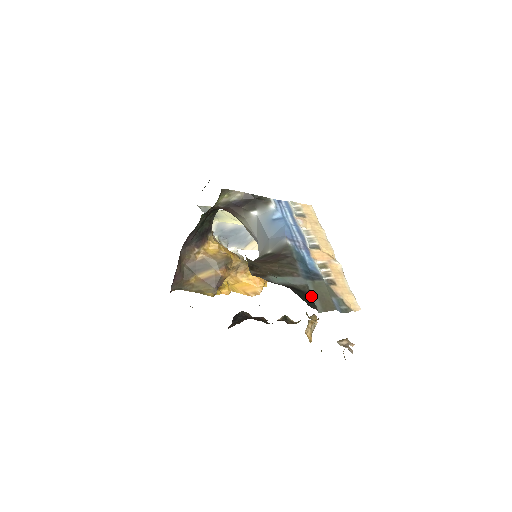
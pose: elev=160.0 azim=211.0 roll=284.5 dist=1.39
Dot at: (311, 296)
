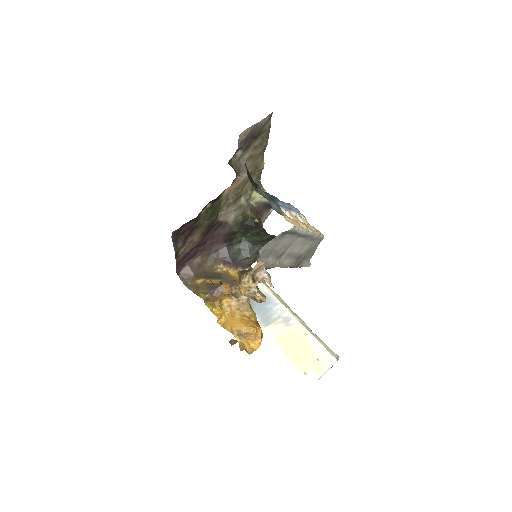
Dot at: (258, 191)
